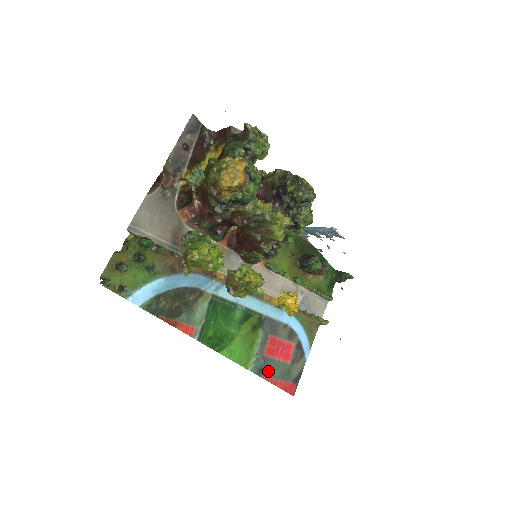
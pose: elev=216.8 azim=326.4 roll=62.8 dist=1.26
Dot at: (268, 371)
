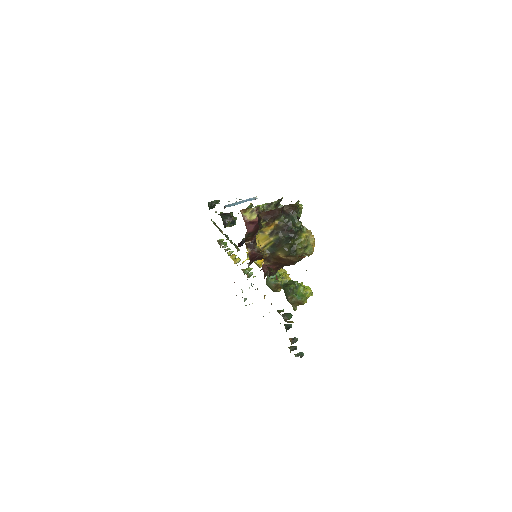
Dot at: occluded
